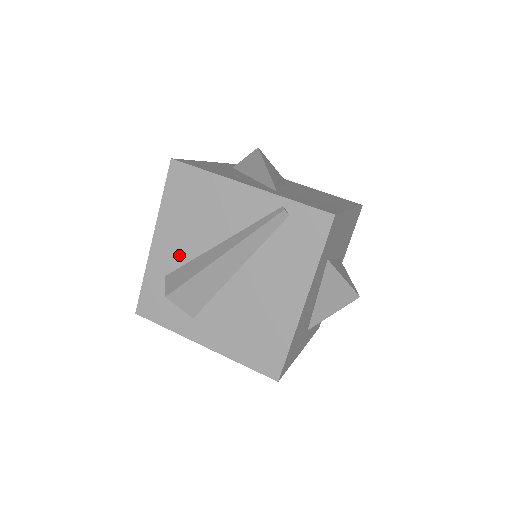
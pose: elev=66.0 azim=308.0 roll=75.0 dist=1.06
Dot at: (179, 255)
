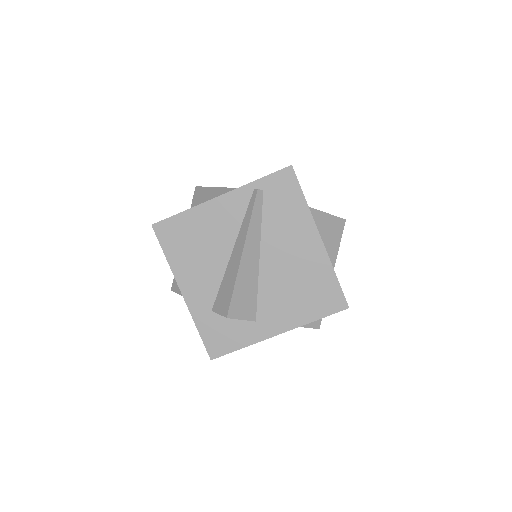
Dot at: (210, 286)
